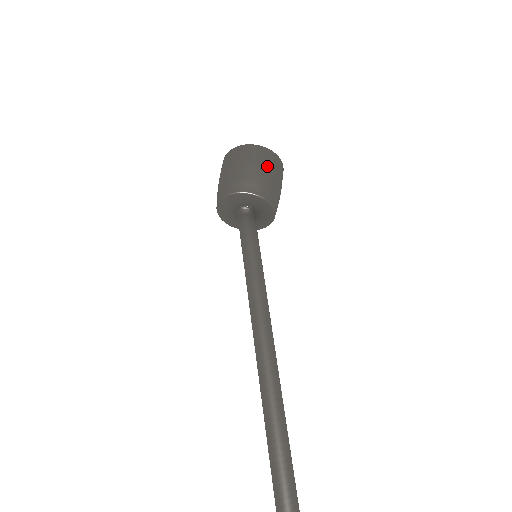
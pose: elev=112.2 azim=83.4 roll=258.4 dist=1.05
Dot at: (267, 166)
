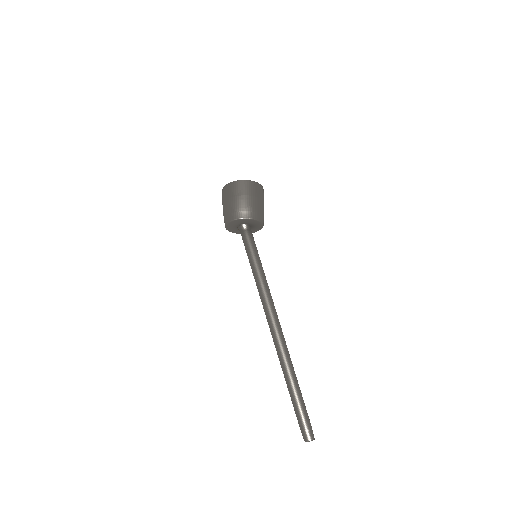
Dot at: (254, 195)
